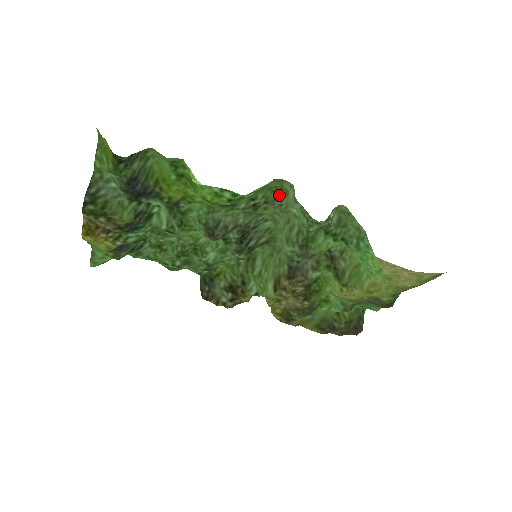
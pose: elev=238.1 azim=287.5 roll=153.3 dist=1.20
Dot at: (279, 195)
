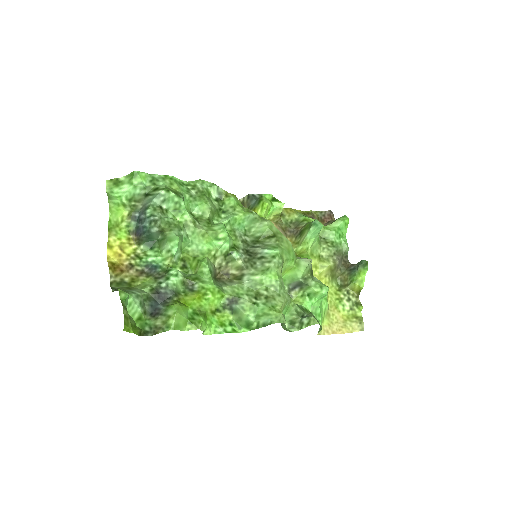
Dot at: (278, 304)
